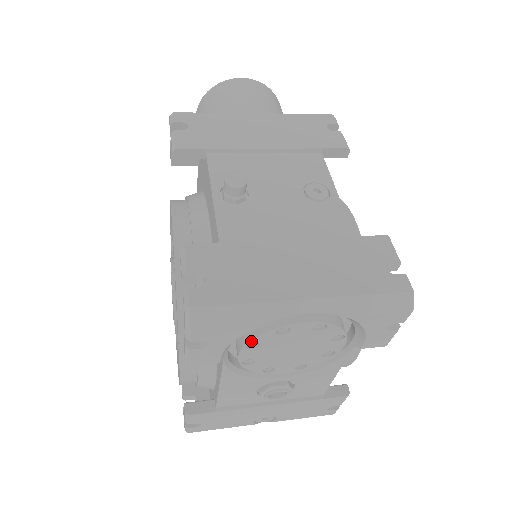
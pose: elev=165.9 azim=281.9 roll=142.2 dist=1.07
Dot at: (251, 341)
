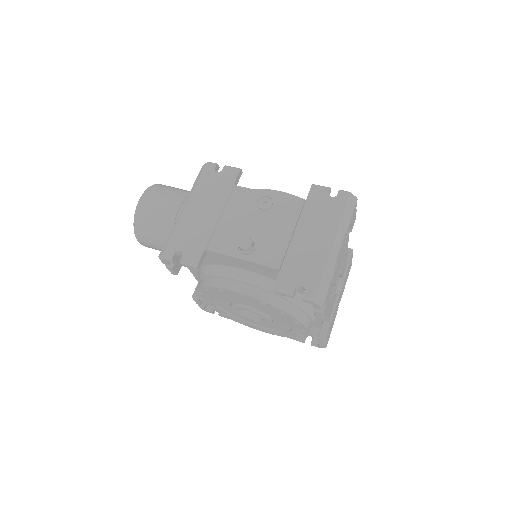
Dot at: occluded
